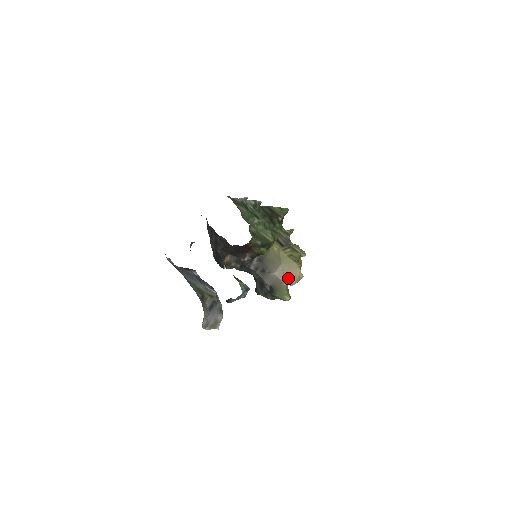
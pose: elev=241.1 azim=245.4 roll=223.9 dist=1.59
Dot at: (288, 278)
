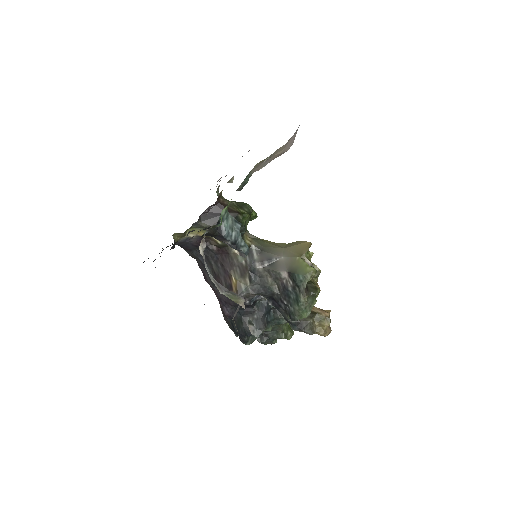
Dot at: (297, 251)
